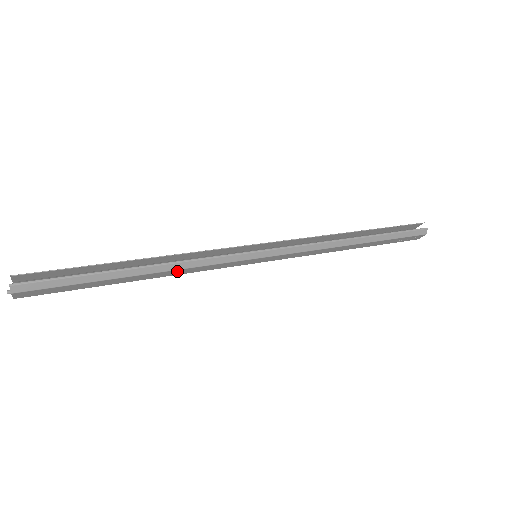
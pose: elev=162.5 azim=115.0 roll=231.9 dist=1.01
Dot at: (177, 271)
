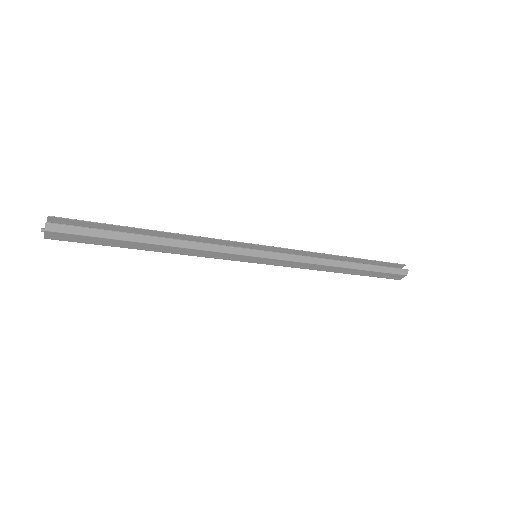
Dot at: (187, 250)
